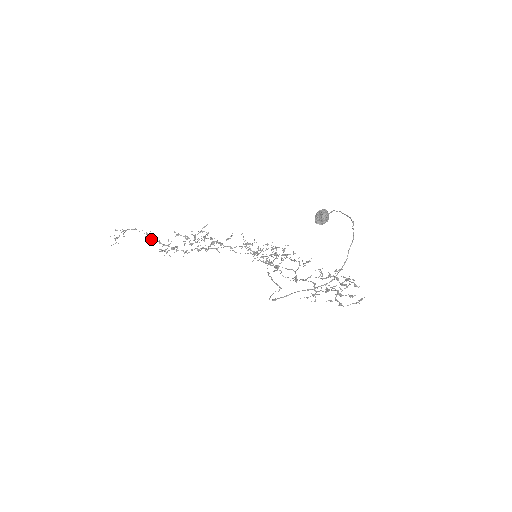
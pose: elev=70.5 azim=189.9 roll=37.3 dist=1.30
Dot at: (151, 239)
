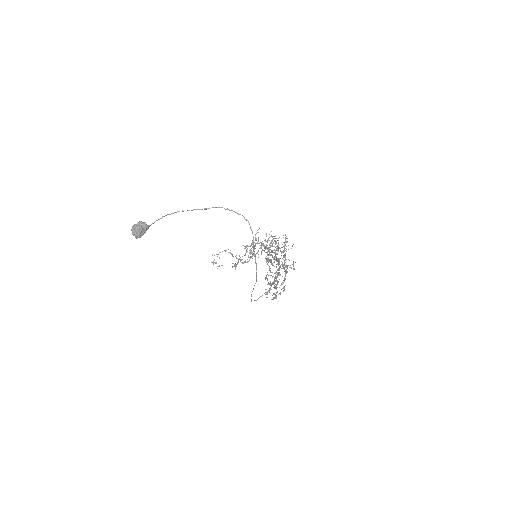
Dot at: (232, 256)
